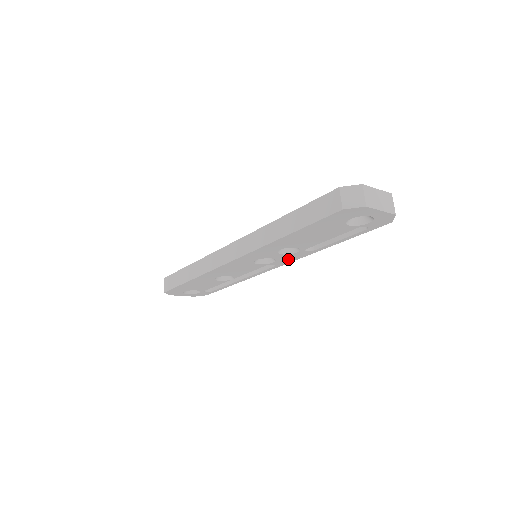
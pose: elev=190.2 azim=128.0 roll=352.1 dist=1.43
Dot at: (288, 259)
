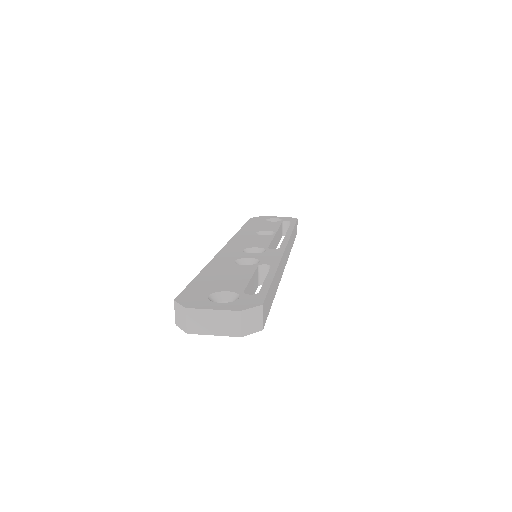
Dot at: occluded
